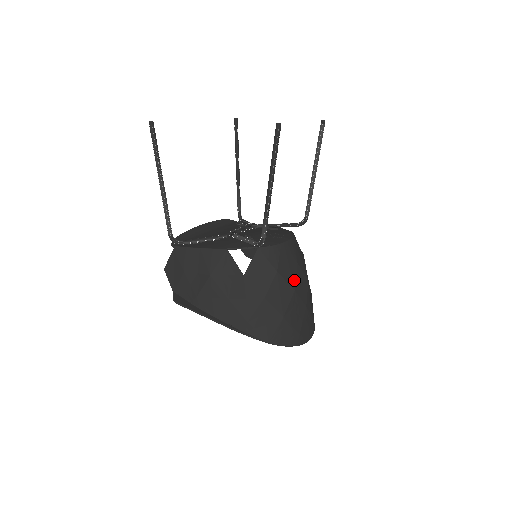
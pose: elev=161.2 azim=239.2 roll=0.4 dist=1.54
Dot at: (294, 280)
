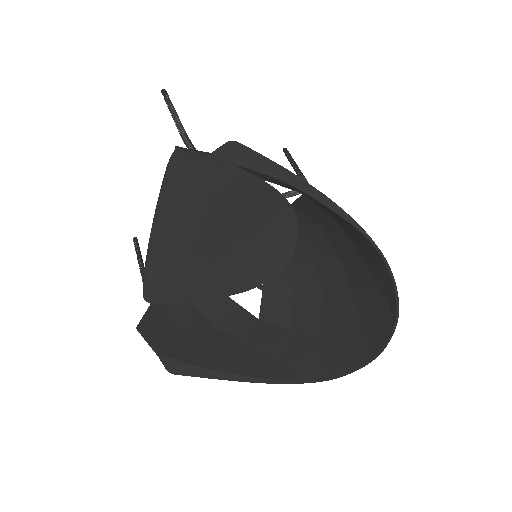
Dot at: (333, 260)
